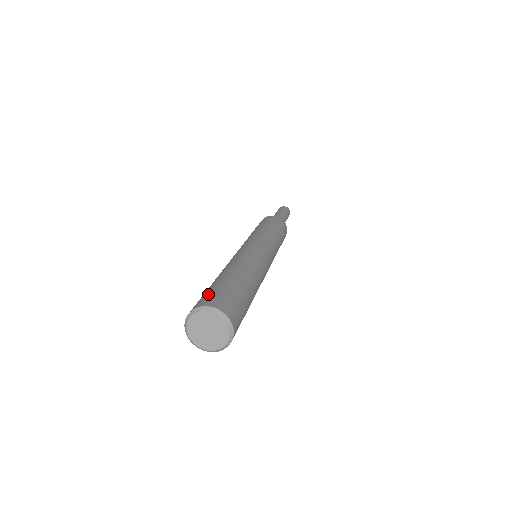
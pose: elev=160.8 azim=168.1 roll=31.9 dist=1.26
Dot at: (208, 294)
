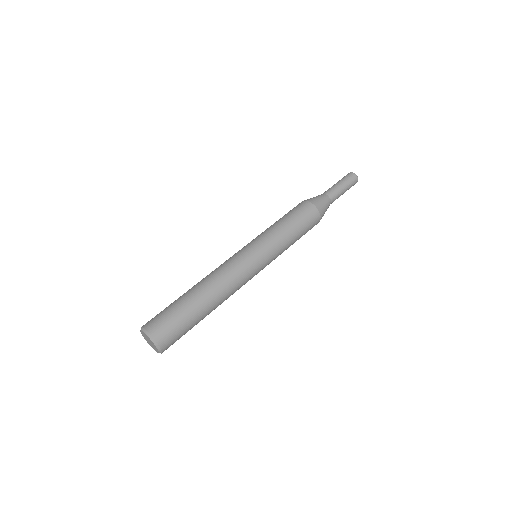
Dot at: (166, 321)
